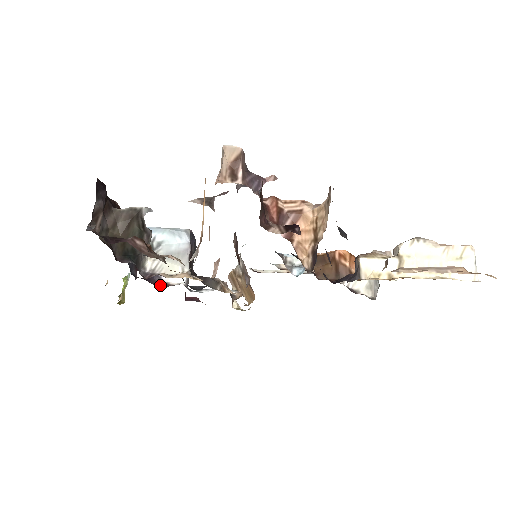
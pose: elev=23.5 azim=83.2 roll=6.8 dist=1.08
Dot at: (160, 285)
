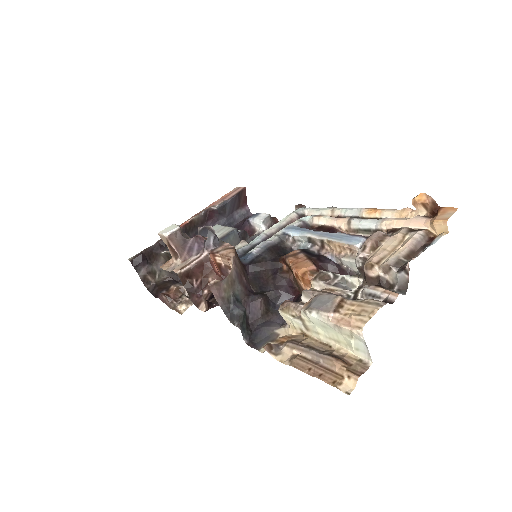
Dot at: (250, 231)
